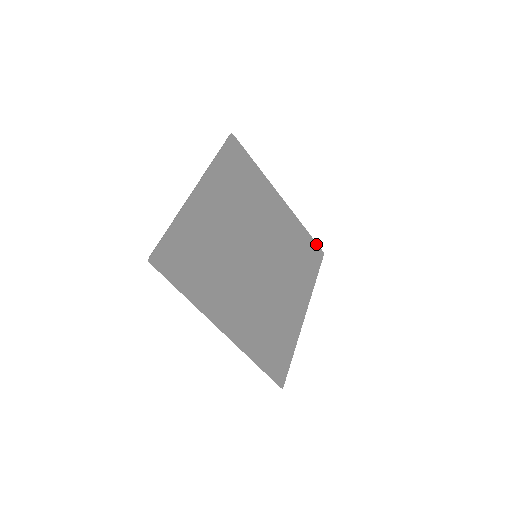
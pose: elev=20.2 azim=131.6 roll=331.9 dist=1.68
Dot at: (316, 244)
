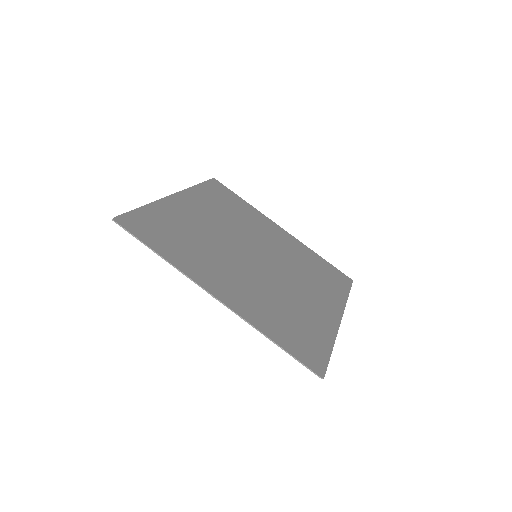
Dot at: (339, 271)
